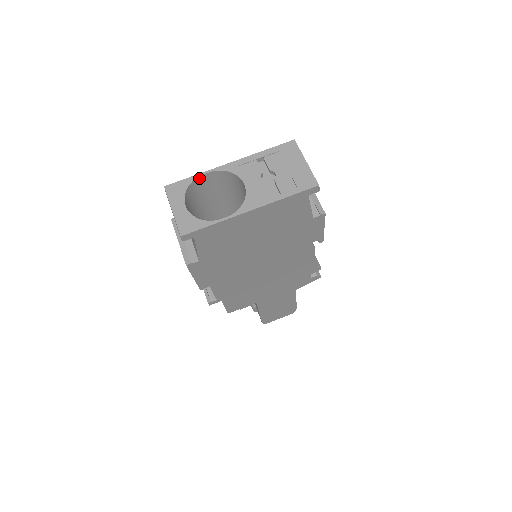
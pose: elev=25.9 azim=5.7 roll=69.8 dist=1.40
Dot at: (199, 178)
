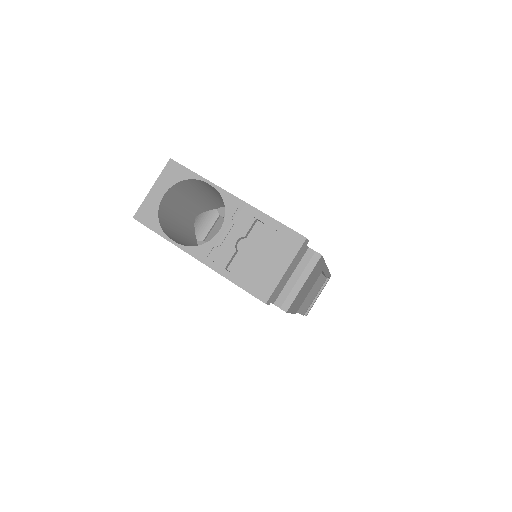
Dot at: (202, 181)
